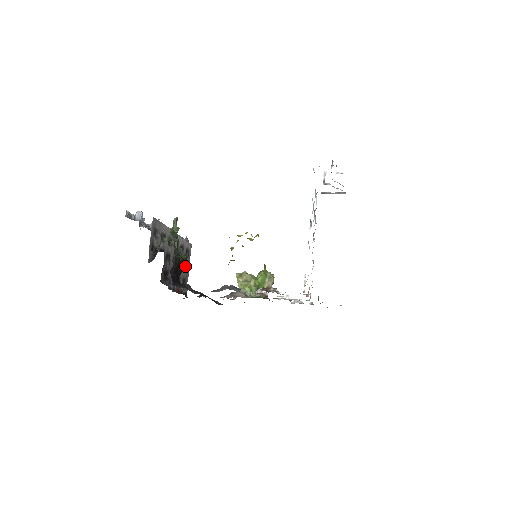
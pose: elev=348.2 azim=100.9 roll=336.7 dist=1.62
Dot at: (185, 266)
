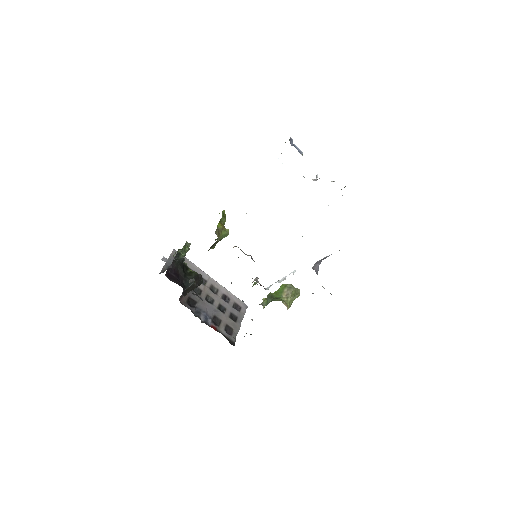
Dot at: (193, 277)
